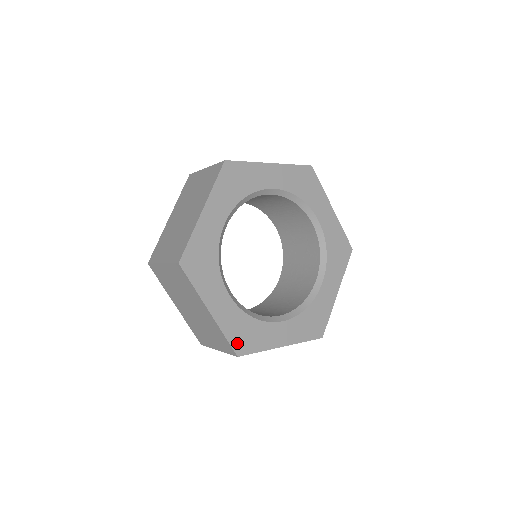
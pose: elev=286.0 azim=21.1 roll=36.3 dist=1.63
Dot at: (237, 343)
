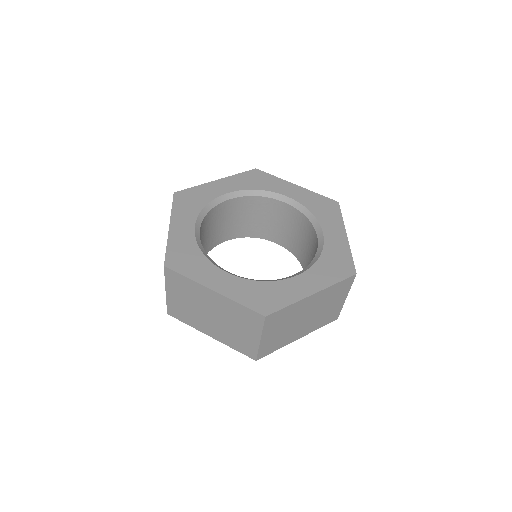
Dot at: (258, 306)
